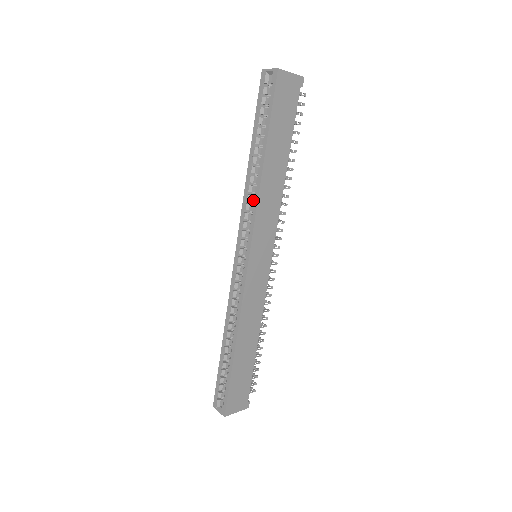
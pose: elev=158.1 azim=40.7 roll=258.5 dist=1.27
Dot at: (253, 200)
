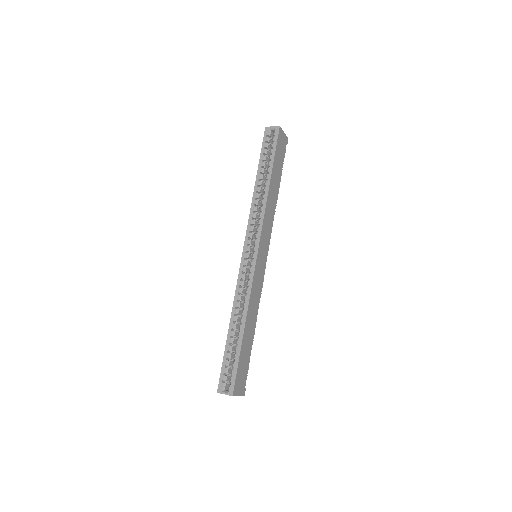
Dot at: (261, 209)
